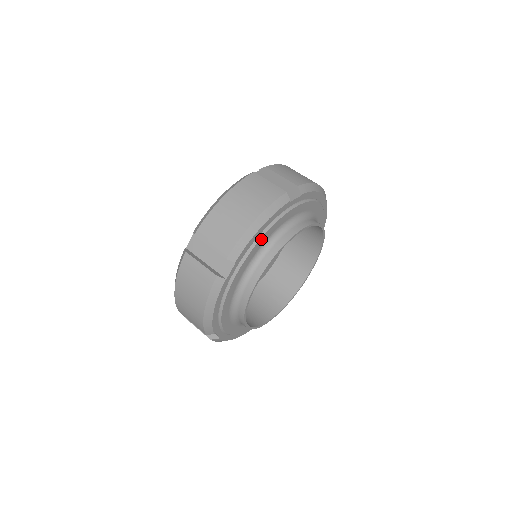
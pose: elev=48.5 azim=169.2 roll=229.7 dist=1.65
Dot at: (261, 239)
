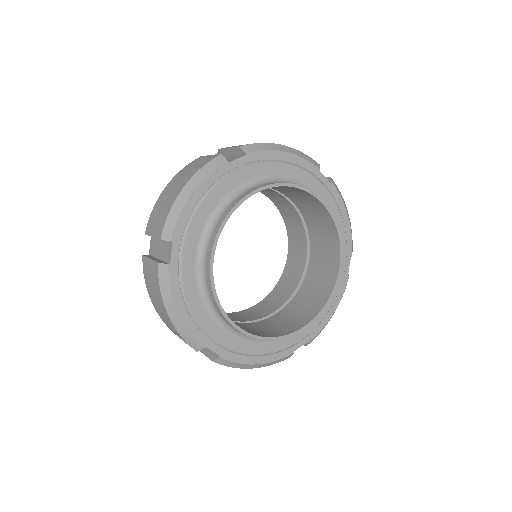
Dot at: (199, 210)
